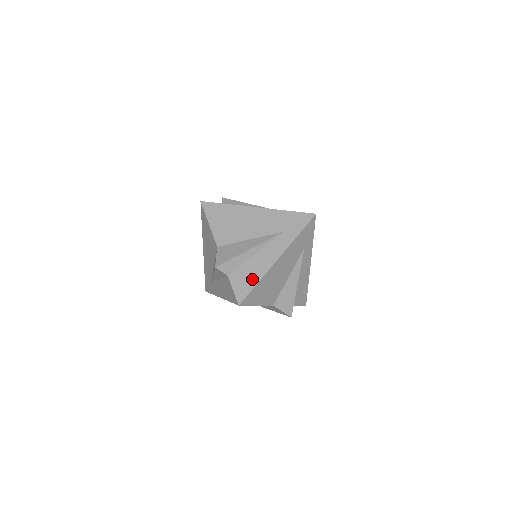
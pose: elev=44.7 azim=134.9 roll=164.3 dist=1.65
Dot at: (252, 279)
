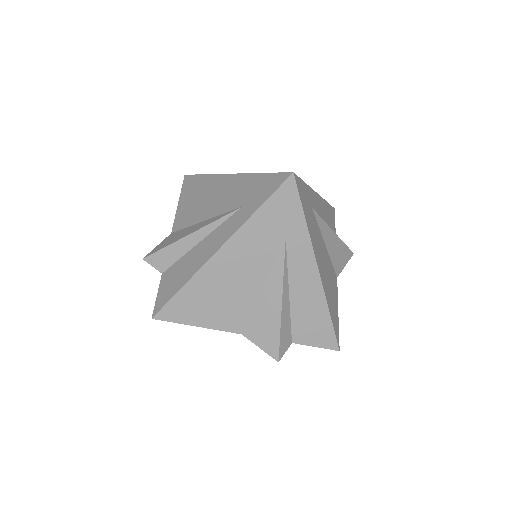
Dot at: (320, 318)
